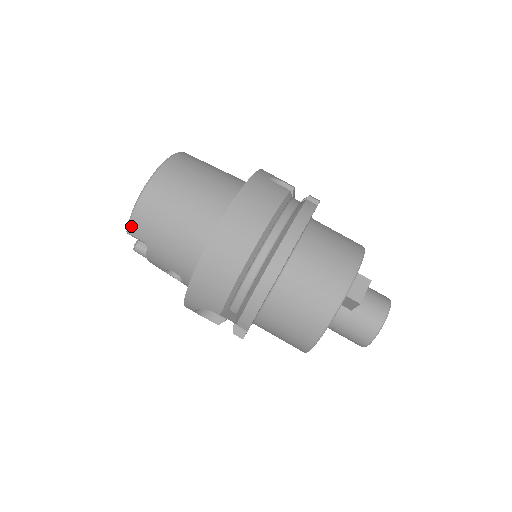
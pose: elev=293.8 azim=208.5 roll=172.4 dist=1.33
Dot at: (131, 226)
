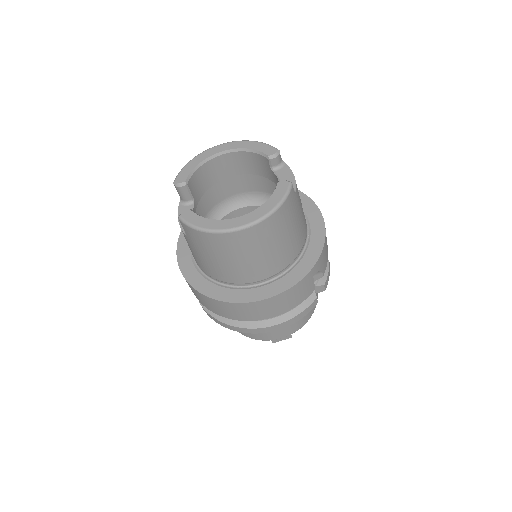
Dot at: (186, 227)
